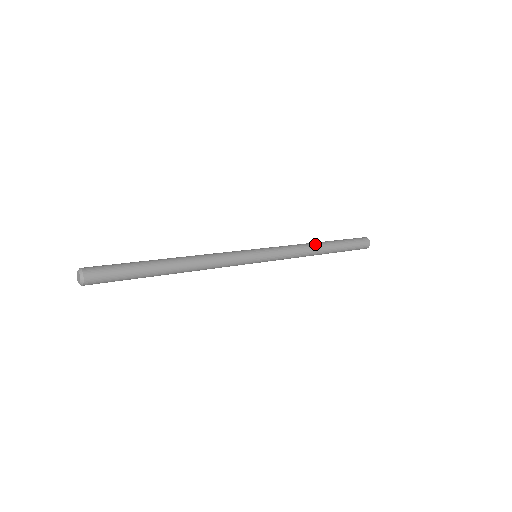
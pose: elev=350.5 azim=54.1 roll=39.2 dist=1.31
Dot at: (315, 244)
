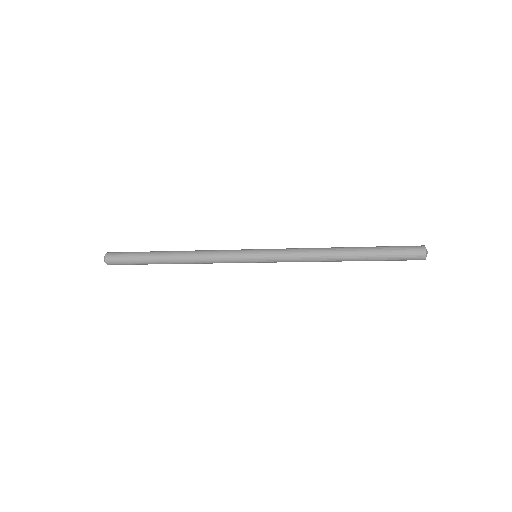
Dot at: (332, 248)
